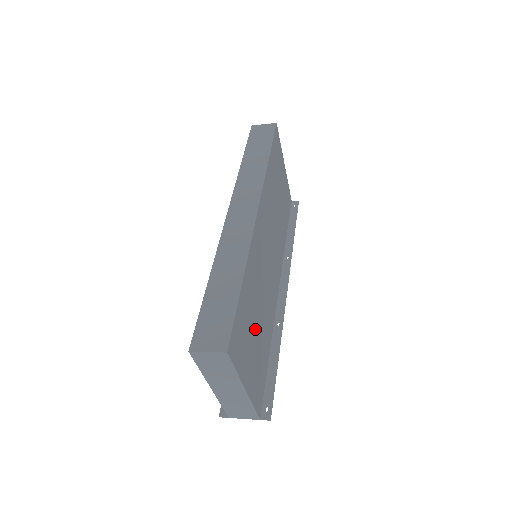
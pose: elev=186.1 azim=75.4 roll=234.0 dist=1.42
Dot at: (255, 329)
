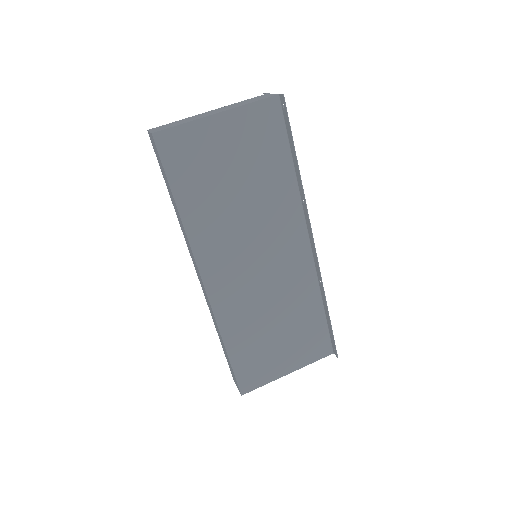
Dot at: (276, 336)
